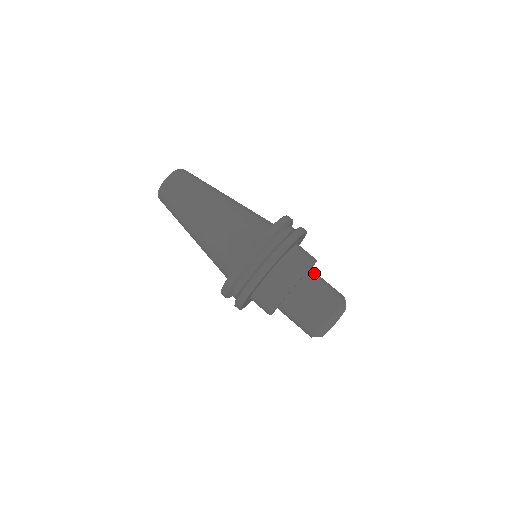
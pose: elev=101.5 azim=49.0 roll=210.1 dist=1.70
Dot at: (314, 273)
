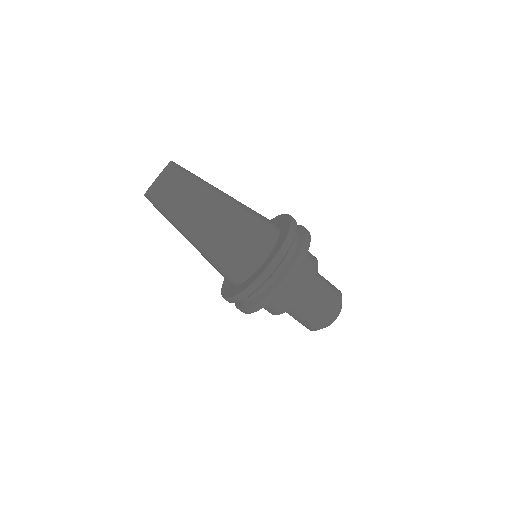
Dot at: occluded
